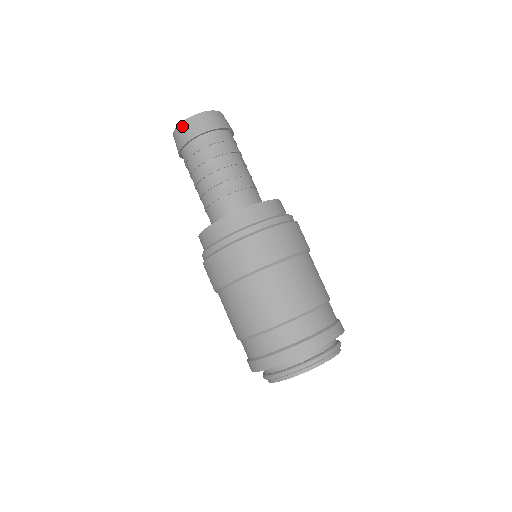
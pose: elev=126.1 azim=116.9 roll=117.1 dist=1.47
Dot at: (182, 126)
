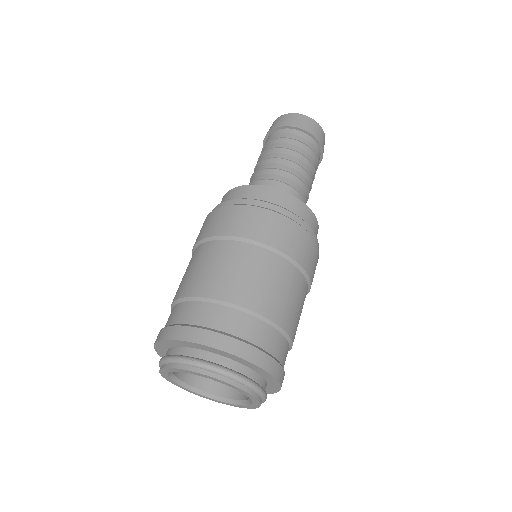
Dot at: (282, 117)
